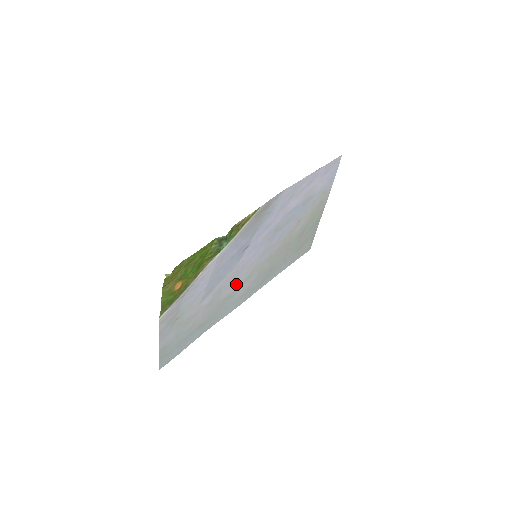
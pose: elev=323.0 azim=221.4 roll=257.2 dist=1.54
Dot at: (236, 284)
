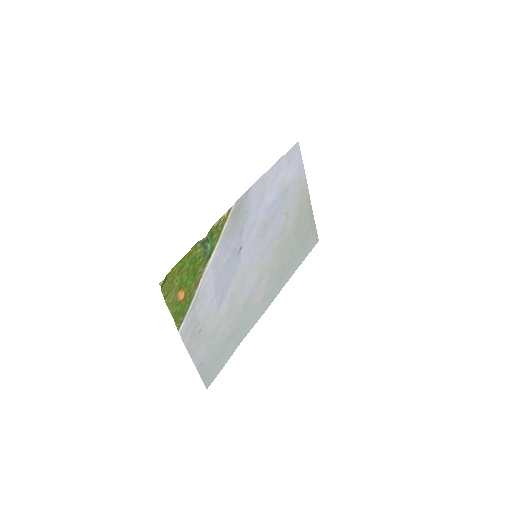
Dot at: (249, 288)
